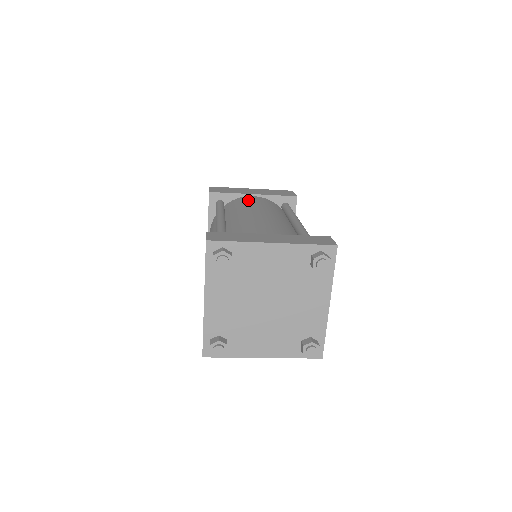
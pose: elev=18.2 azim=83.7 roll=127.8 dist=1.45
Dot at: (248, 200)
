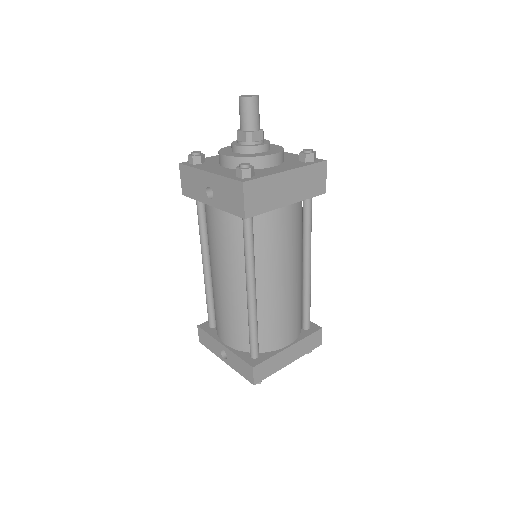
Dot at: (281, 229)
